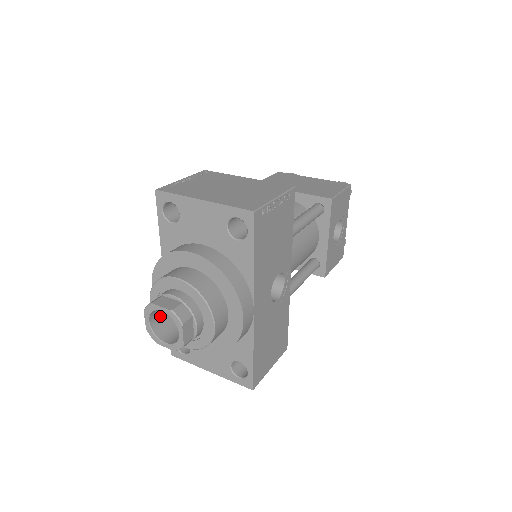
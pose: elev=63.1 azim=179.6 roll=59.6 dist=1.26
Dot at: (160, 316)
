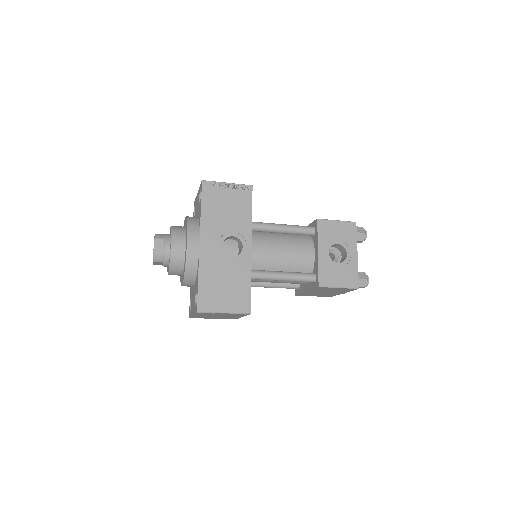
Dot at: occluded
